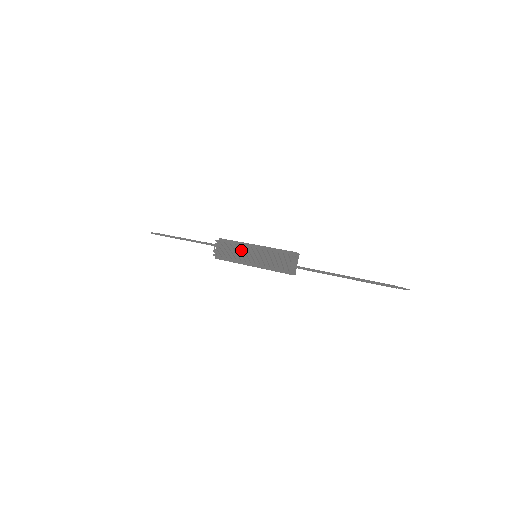
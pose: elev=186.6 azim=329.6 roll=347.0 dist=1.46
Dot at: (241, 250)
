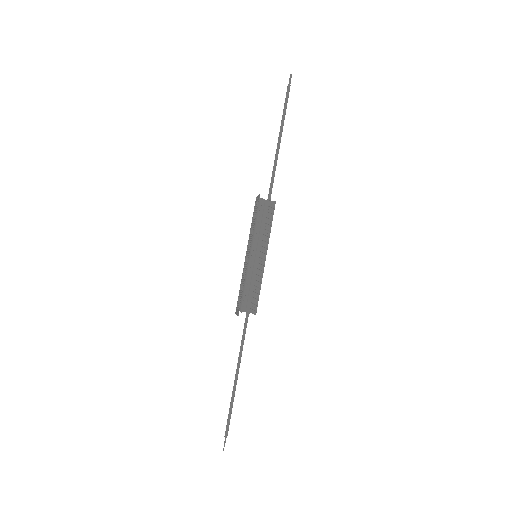
Dot at: (243, 272)
